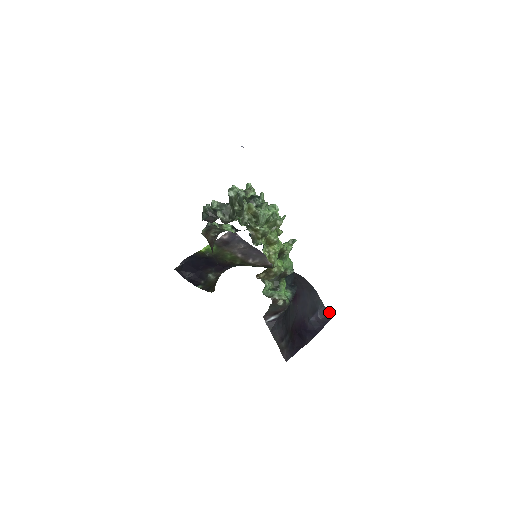
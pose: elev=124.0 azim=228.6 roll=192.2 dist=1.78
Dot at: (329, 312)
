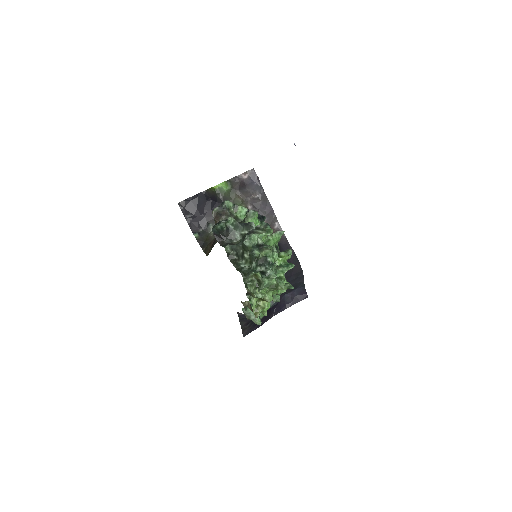
Dot at: (306, 293)
